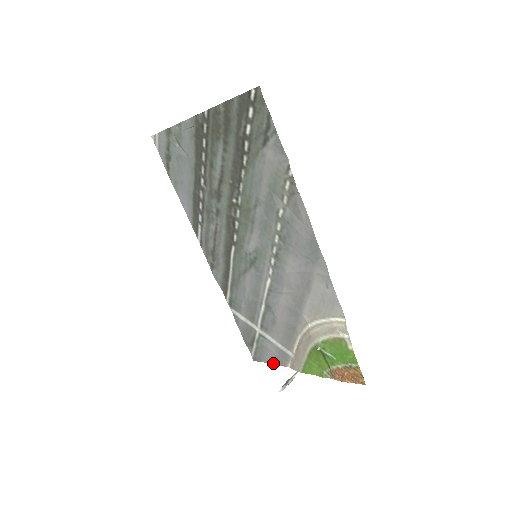
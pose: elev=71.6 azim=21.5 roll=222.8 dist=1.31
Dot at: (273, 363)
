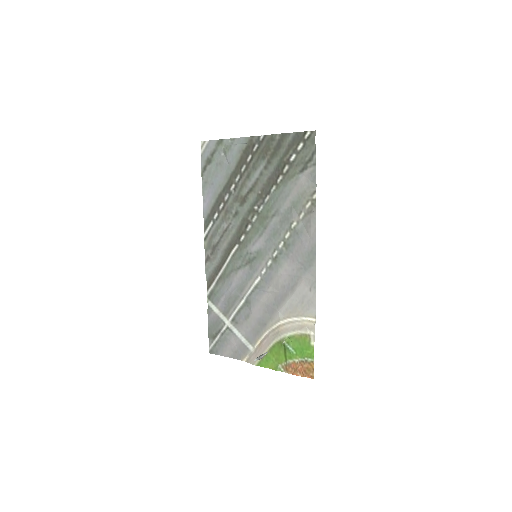
Dot at: (229, 356)
